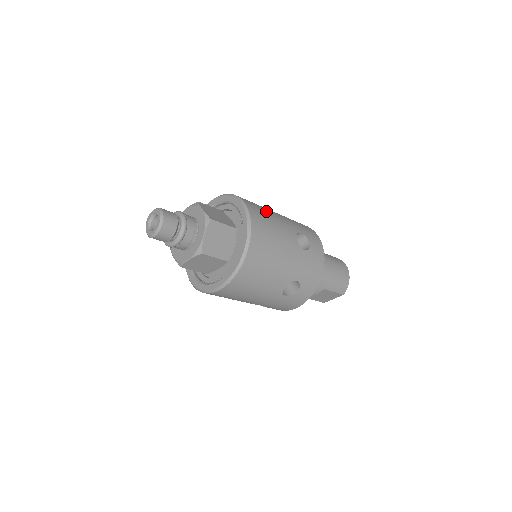
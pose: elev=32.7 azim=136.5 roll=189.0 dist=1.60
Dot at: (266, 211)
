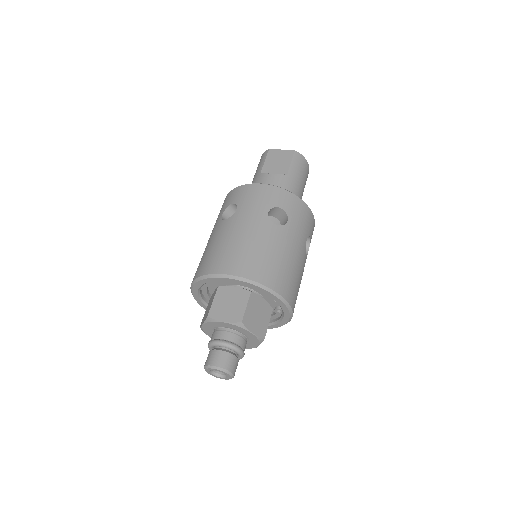
Dot at: (291, 269)
